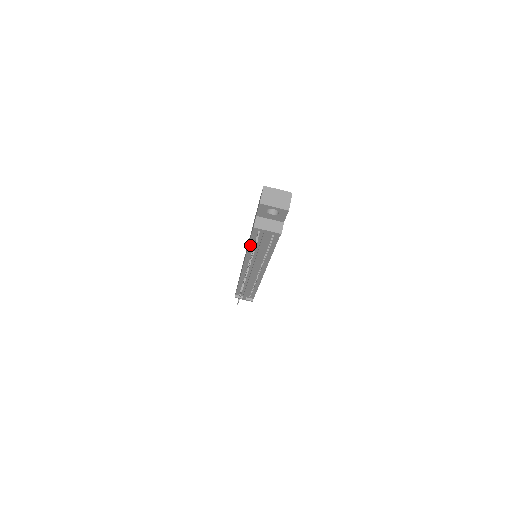
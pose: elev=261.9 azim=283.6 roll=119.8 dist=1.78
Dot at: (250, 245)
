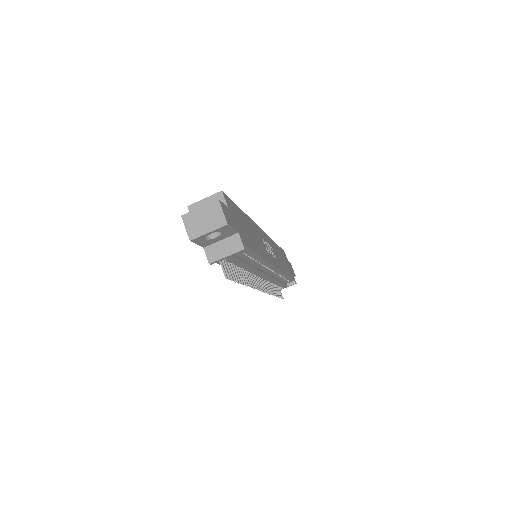
Dot at: occluded
